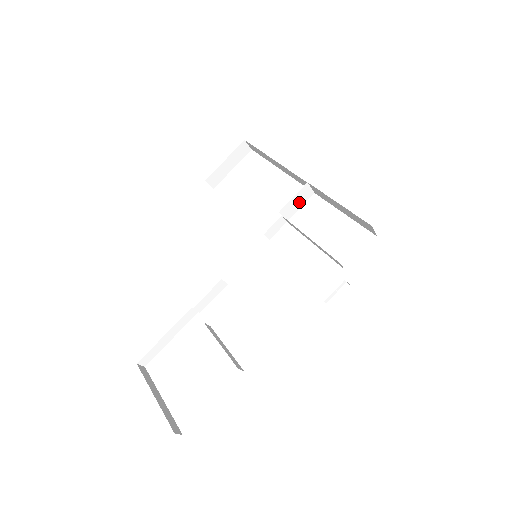
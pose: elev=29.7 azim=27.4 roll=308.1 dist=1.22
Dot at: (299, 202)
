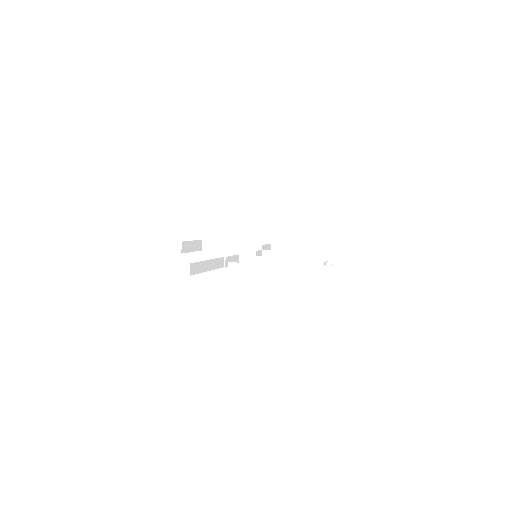
Dot at: occluded
